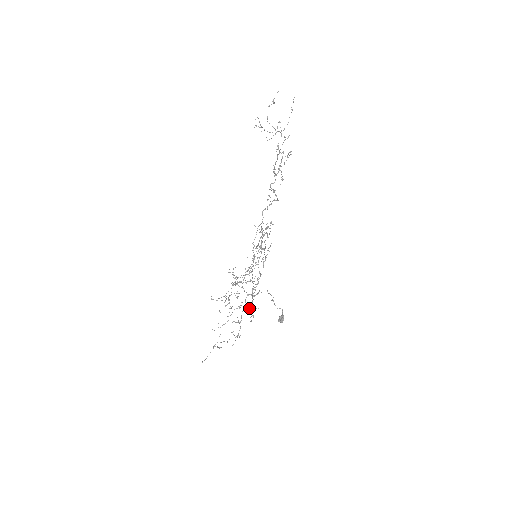
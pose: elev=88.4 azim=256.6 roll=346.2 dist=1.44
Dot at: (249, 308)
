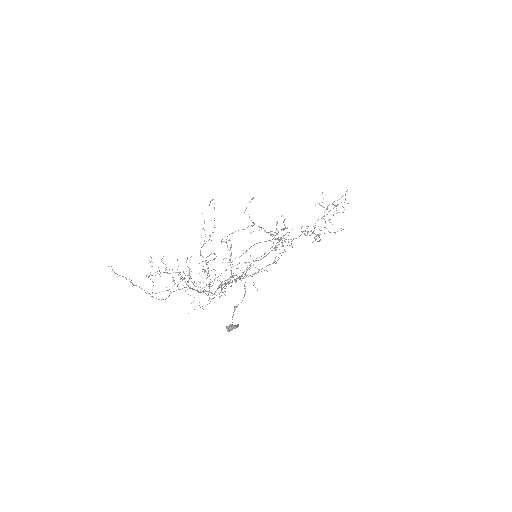
Dot at: (194, 309)
